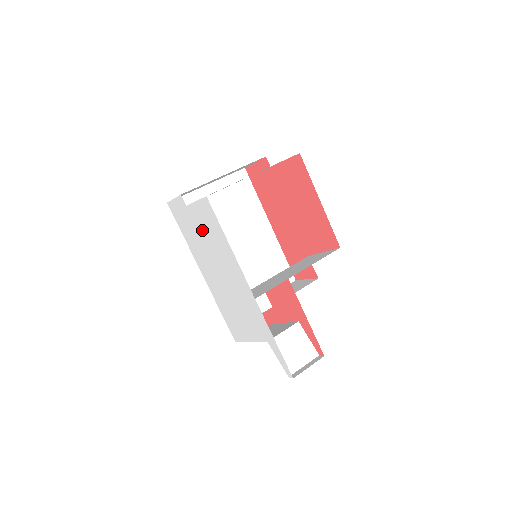
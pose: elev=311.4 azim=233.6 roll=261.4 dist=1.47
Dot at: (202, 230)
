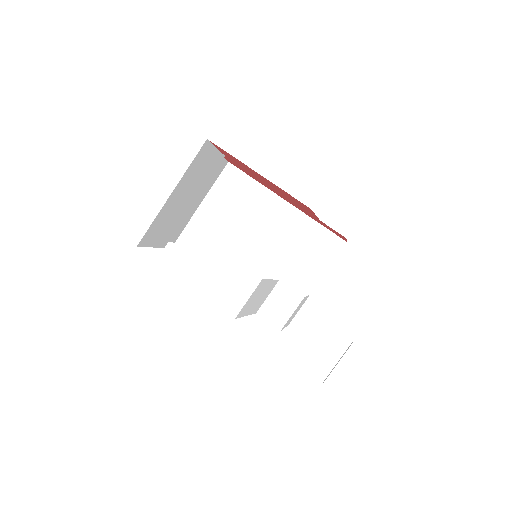
Dot at: occluded
